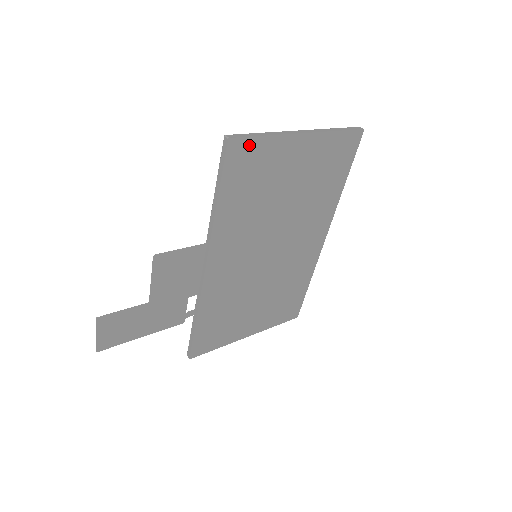
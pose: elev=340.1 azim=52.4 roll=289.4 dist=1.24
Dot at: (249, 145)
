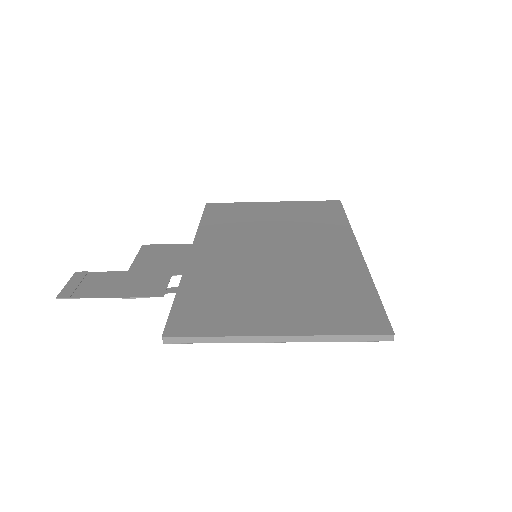
Dot at: (224, 205)
